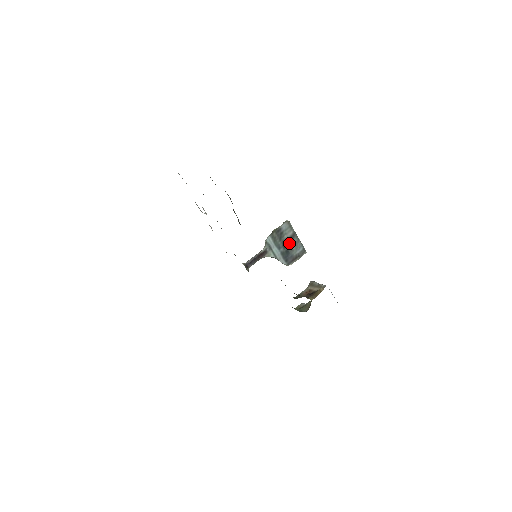
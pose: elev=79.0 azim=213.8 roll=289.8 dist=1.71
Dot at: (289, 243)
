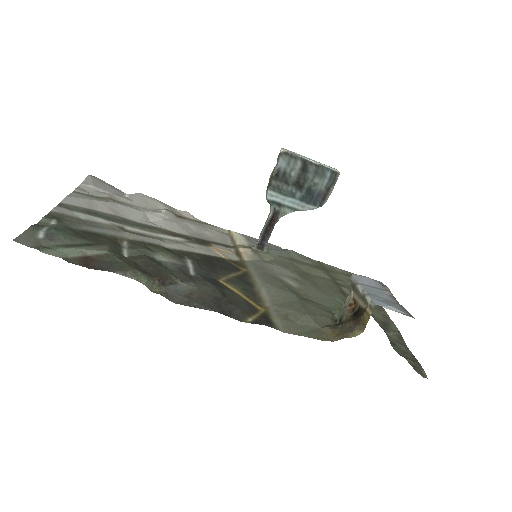
Dot at: (304, 179)
